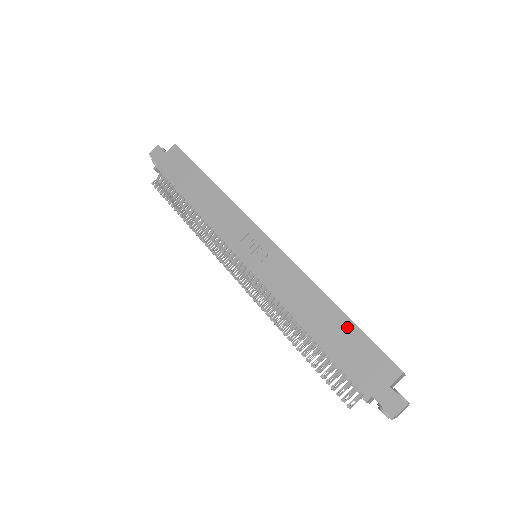
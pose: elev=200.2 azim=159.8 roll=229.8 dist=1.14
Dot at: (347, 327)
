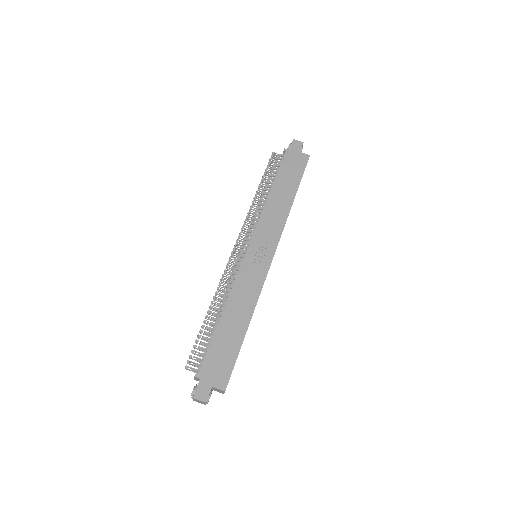
Dot at: (237, 341)
